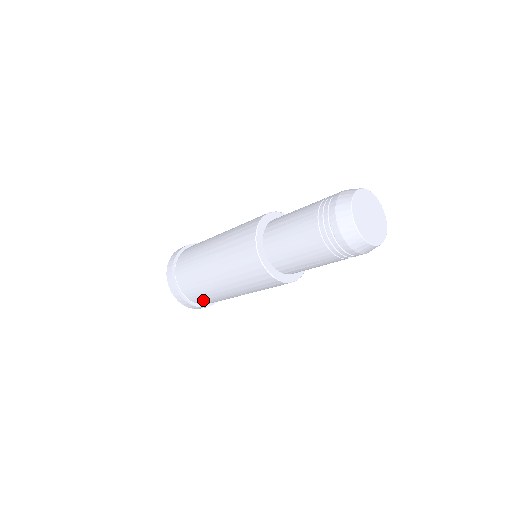
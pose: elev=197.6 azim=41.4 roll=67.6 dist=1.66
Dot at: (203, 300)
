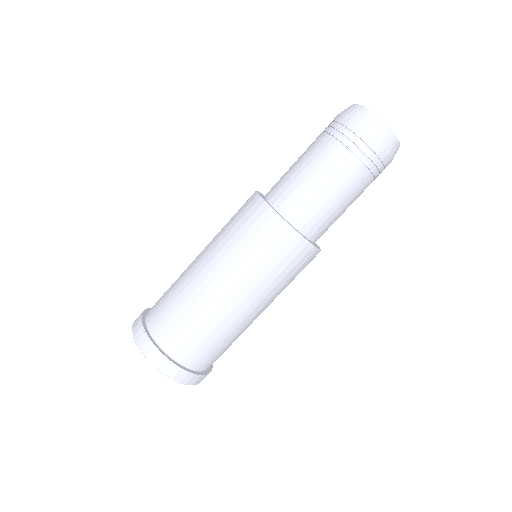
Dot at: (190, 345)
